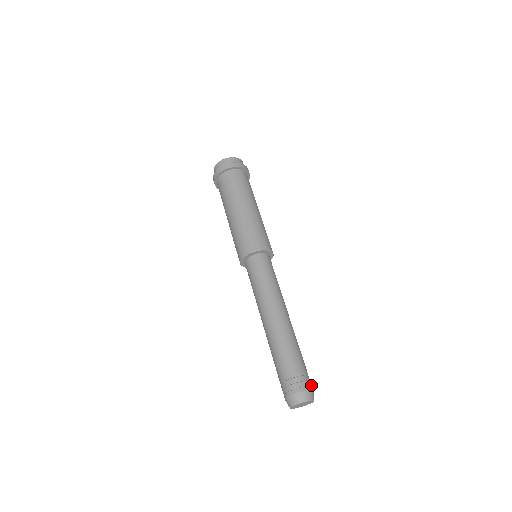
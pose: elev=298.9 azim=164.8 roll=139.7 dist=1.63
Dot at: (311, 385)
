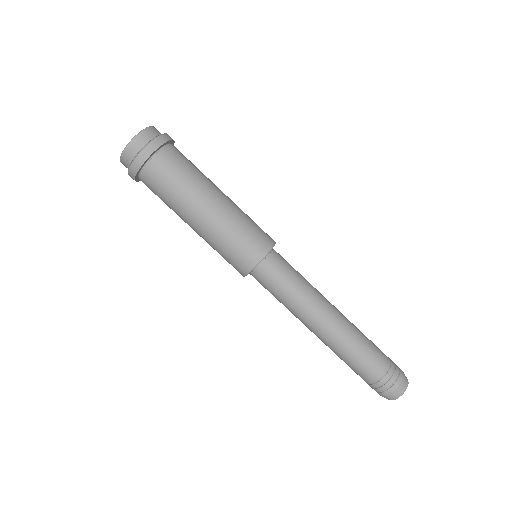
Dot at: occluded
